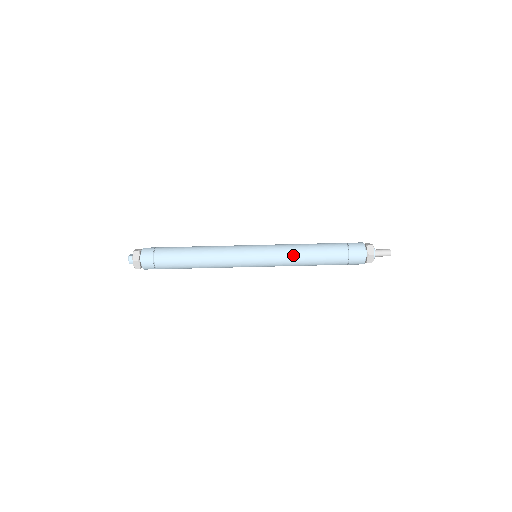
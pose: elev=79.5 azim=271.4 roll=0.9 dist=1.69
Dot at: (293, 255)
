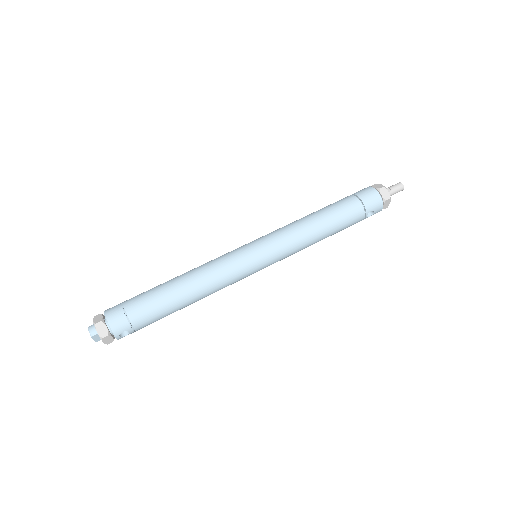
Dot at: (297, 225)
